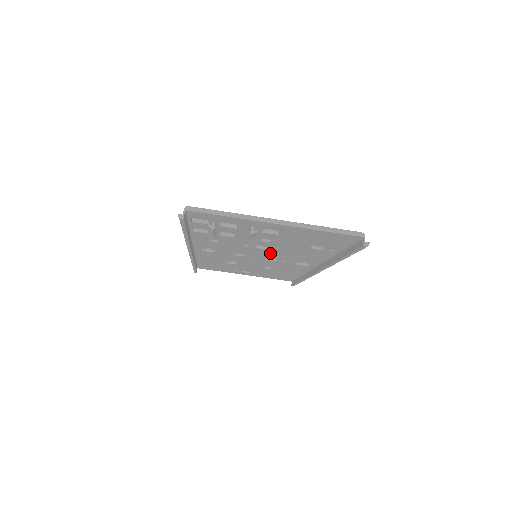
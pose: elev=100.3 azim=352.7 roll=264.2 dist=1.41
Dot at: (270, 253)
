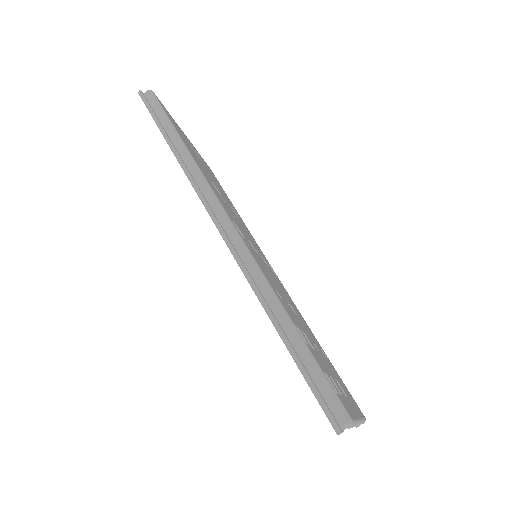
Dot at: occluded
